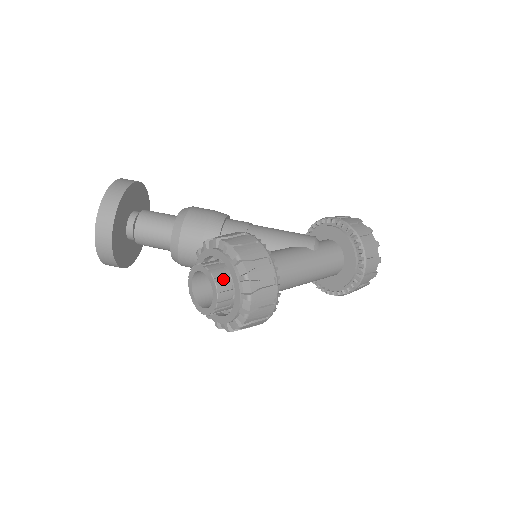
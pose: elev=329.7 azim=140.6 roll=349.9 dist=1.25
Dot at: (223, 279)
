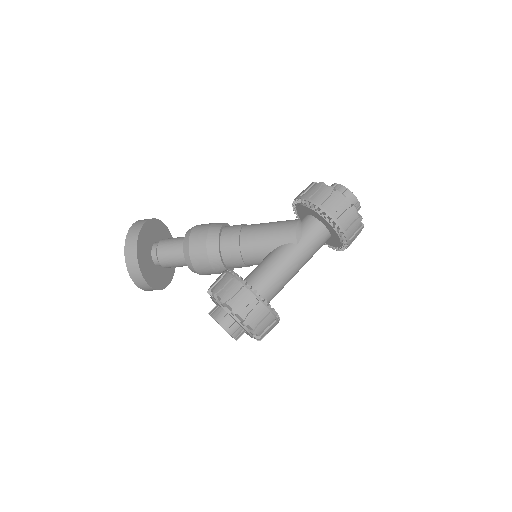
Dot at: (231, 323)
